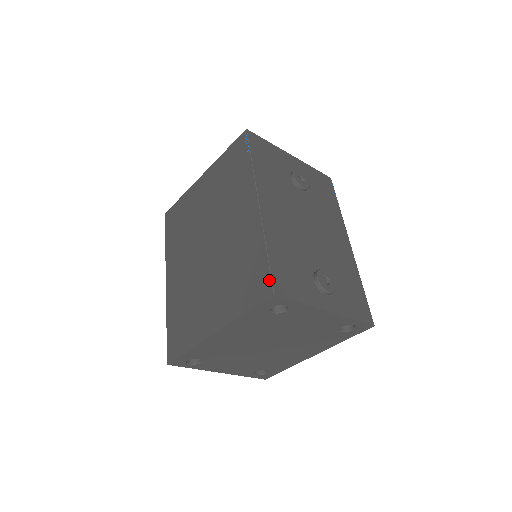
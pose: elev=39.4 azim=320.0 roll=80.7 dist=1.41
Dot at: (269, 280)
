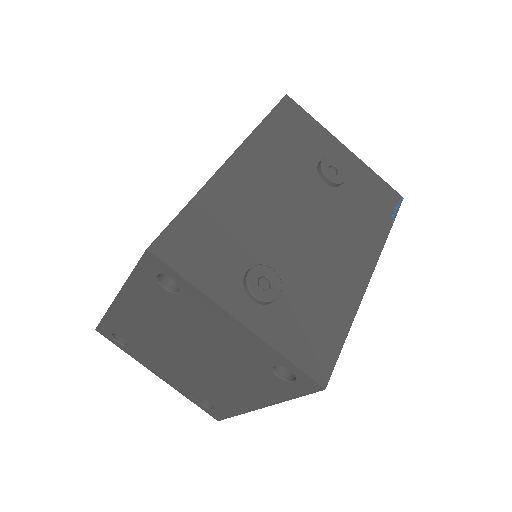
Dot at: (160, 234)
